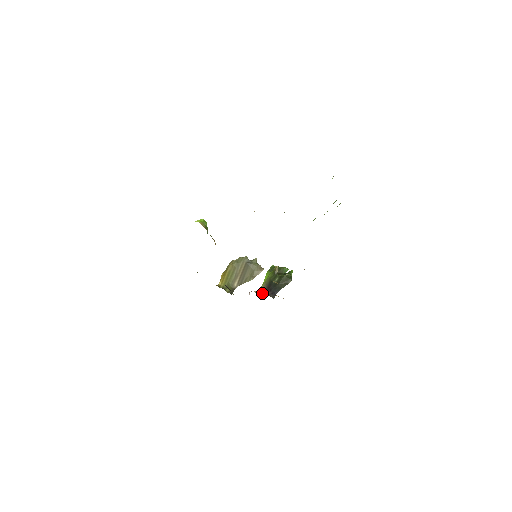
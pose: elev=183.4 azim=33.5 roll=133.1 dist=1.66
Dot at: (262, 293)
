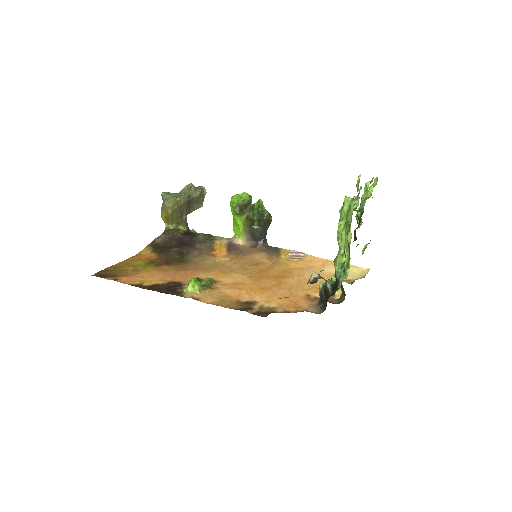
Dot at: (252, 246)
